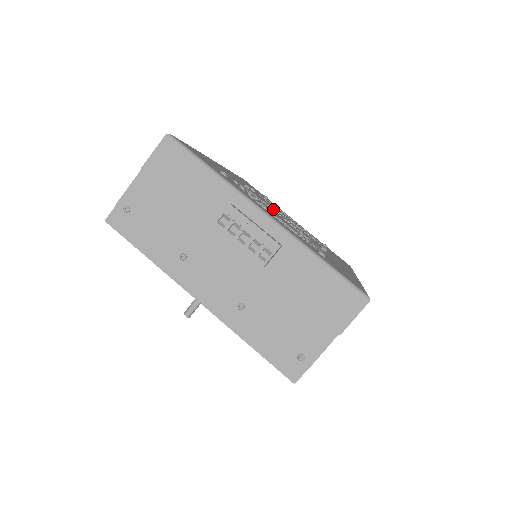
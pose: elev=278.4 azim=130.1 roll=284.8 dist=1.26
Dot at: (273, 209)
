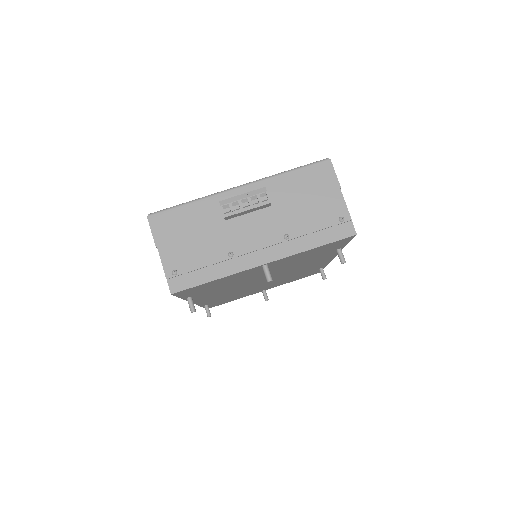
Dot at: occluded
